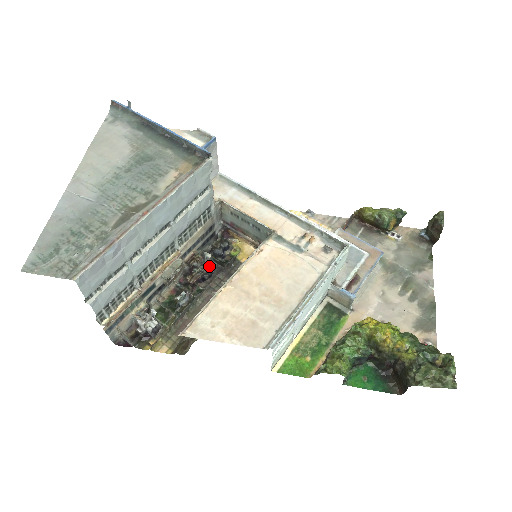
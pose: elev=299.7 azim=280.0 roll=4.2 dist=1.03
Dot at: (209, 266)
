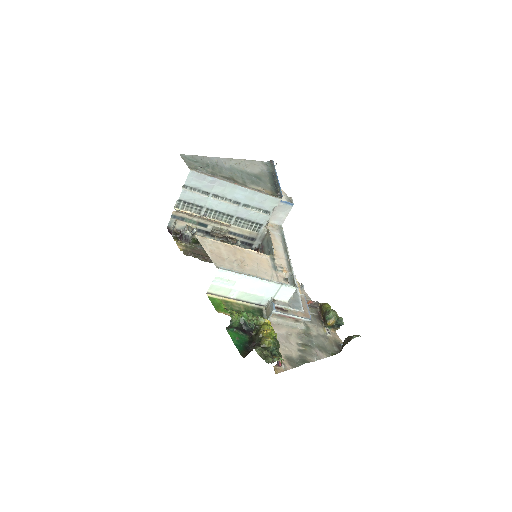
Dot at: occluded
